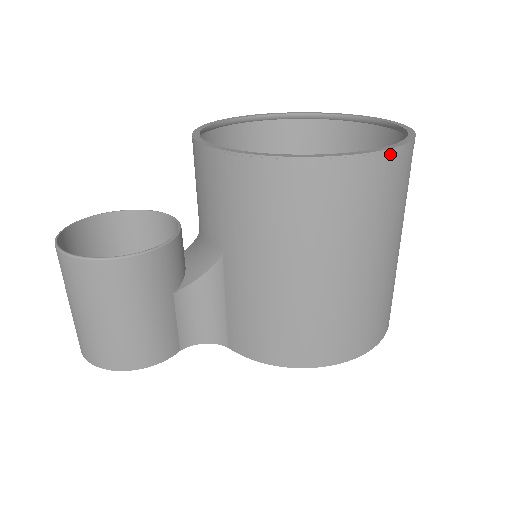
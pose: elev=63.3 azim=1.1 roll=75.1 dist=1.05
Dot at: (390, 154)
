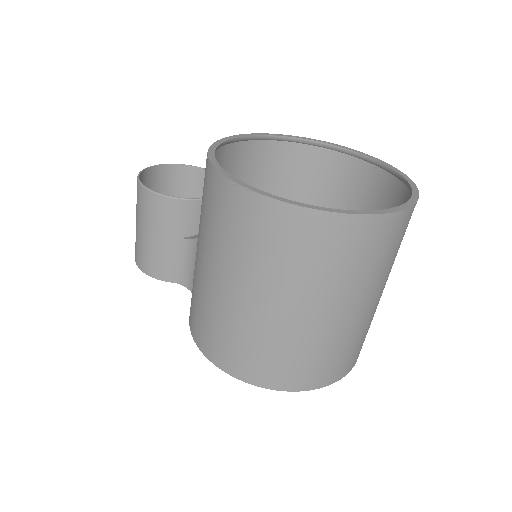
Dot at: (286, 207)
